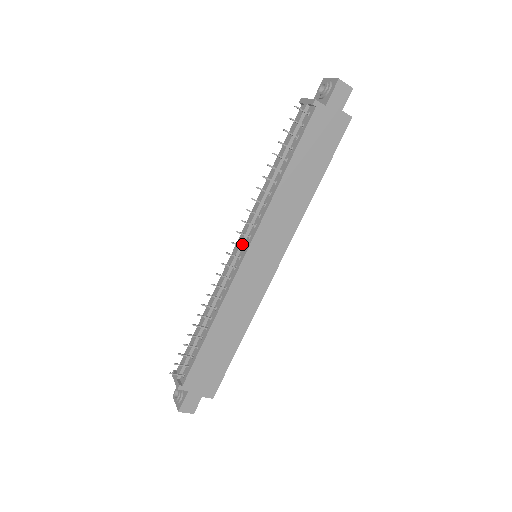
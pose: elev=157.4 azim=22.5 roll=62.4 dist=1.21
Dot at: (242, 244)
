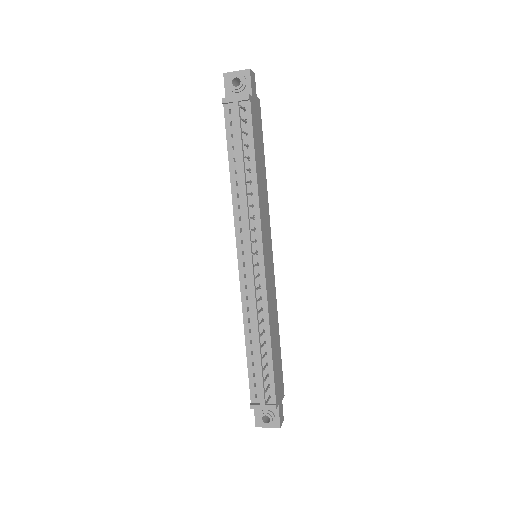
Dot at: (252, 252)
